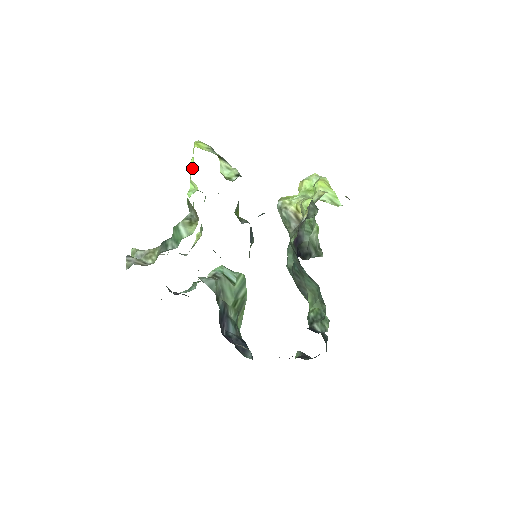
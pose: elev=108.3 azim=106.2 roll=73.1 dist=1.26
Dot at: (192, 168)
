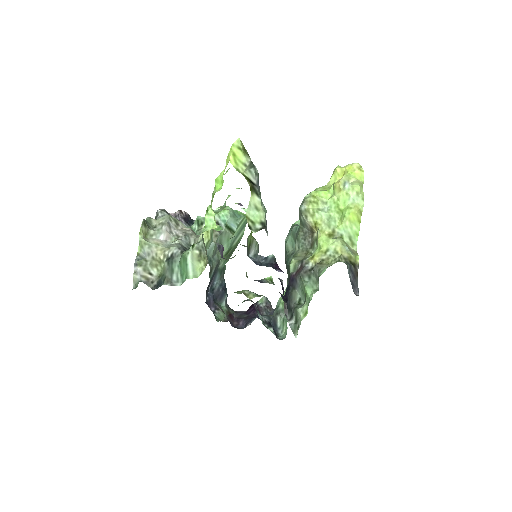
Dot at: (219, 186)
